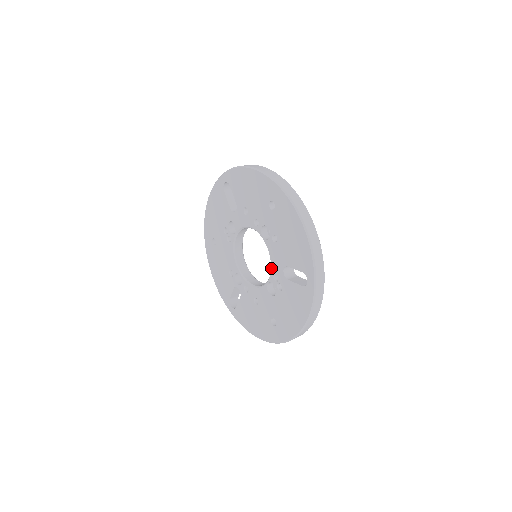
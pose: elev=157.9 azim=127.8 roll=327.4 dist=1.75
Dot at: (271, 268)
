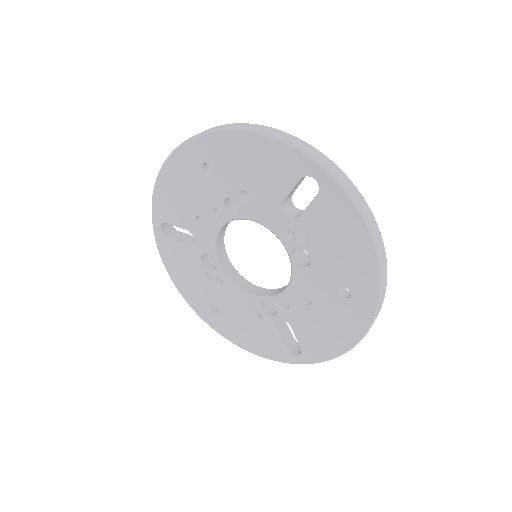
Dot at: occluded
